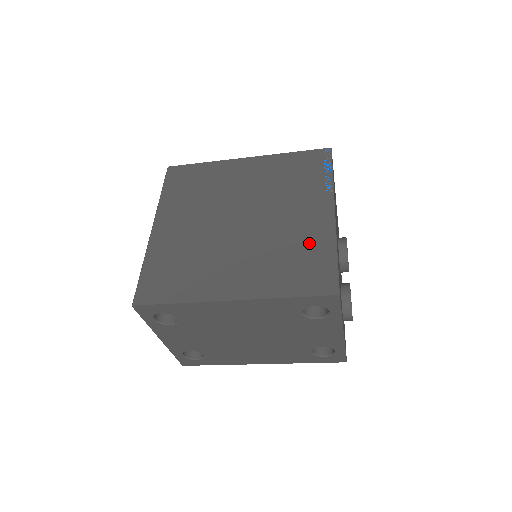
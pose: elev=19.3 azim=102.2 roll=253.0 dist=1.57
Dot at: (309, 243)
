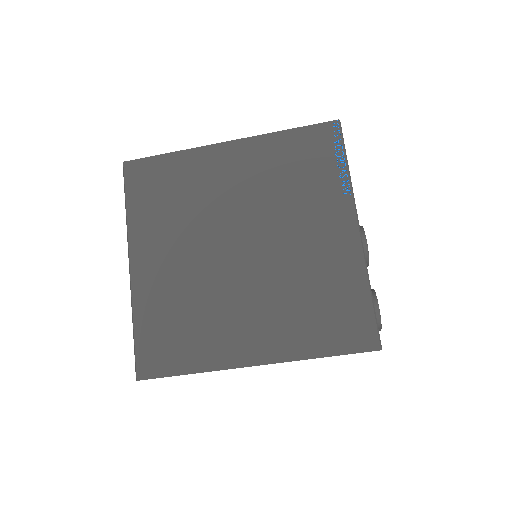
Dot at: (335, 278)
